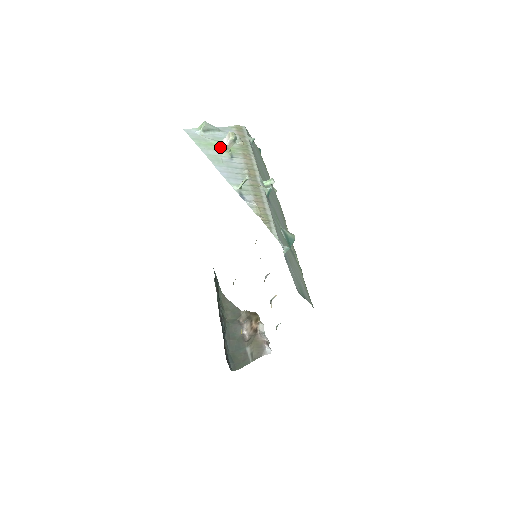
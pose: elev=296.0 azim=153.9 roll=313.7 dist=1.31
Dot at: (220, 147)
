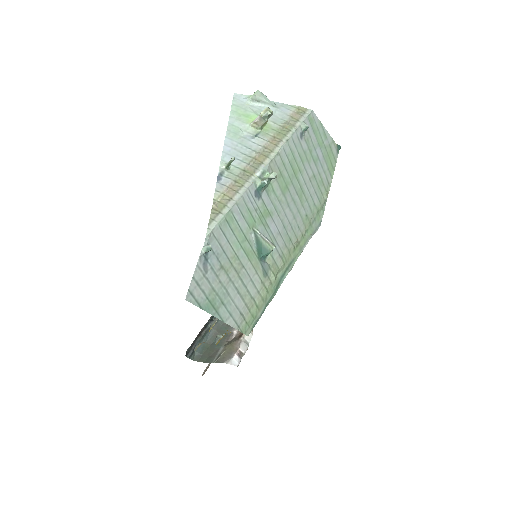
Dot at: (253, 121)
